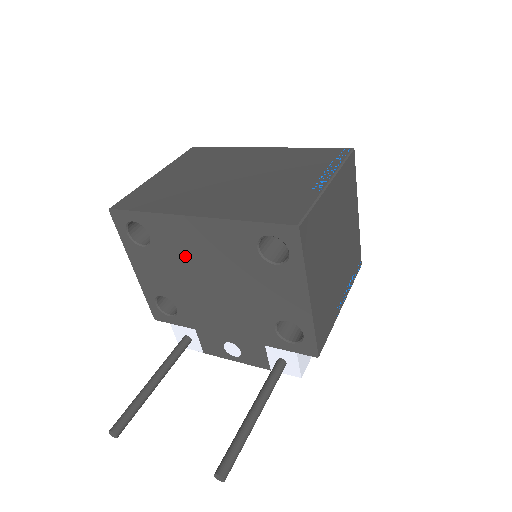
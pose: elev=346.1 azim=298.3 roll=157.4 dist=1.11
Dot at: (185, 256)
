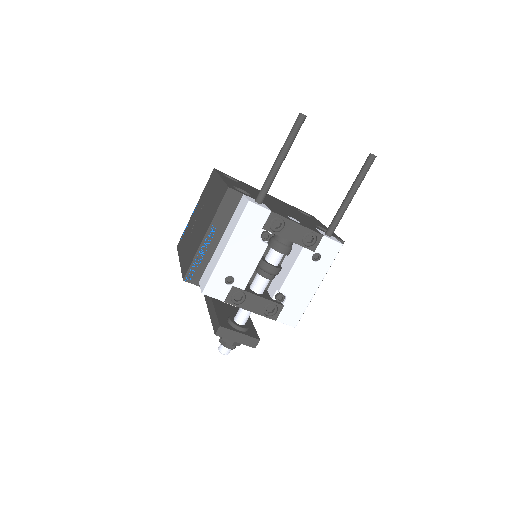
Dot at: occluded
